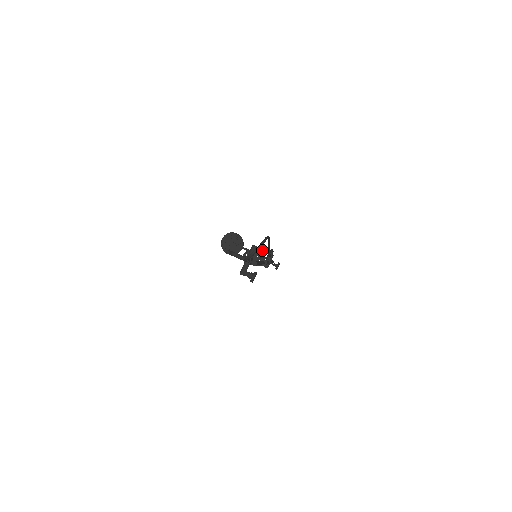
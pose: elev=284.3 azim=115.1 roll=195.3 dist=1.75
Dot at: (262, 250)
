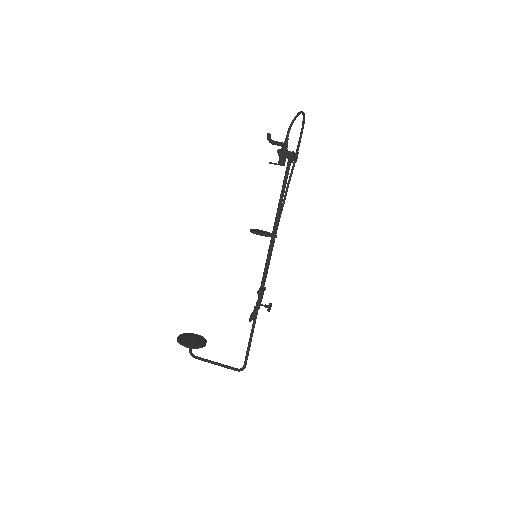
Dot at: occluded
